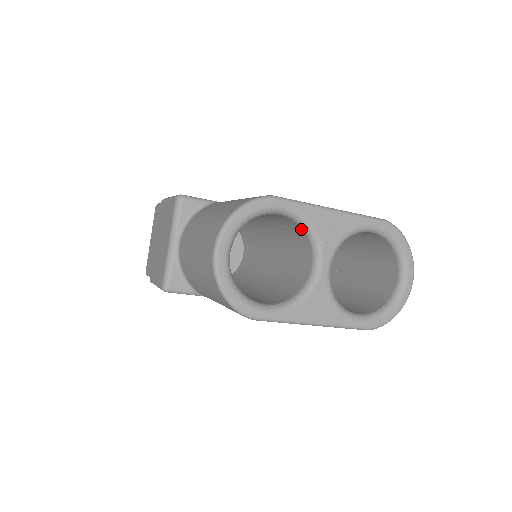
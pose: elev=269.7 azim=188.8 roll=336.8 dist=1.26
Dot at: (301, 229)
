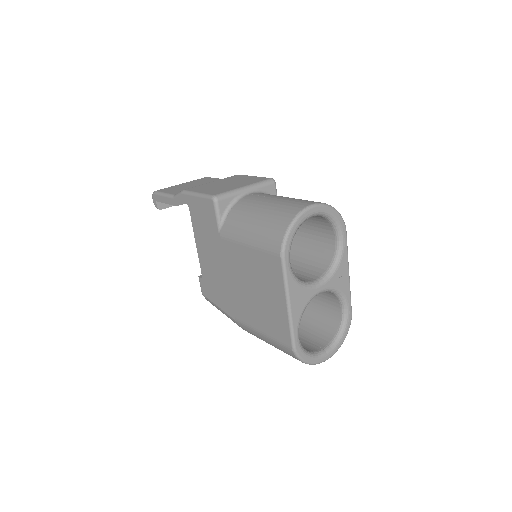
Dot at: (331, 259)
